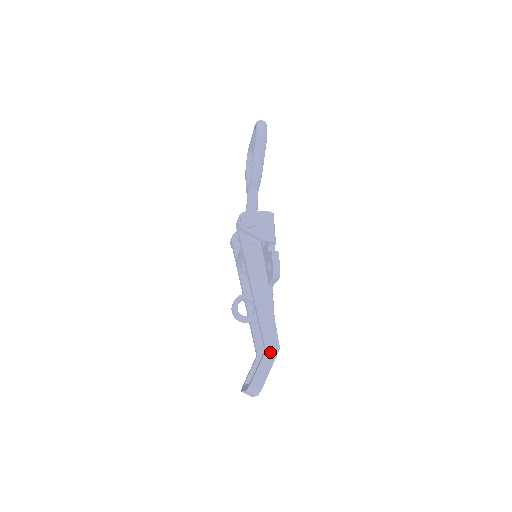
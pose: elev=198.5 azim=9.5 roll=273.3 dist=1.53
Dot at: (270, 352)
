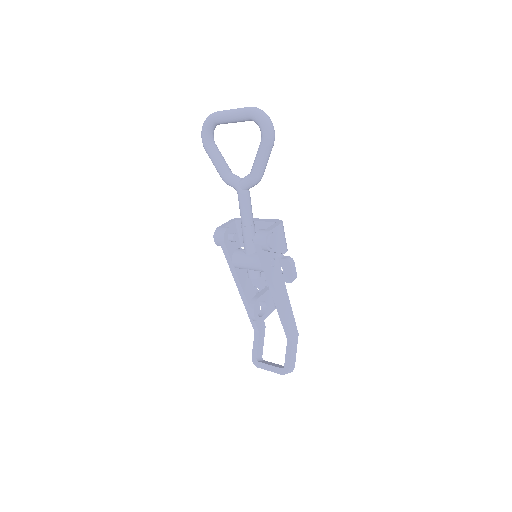
Dot at: (295, 341)
